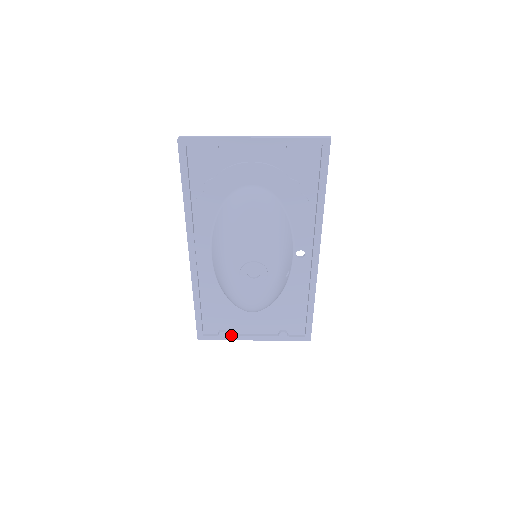
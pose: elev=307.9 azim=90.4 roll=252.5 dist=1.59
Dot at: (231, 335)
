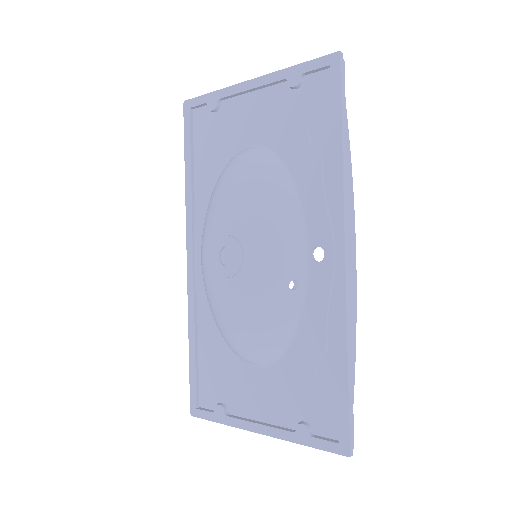
Dot at: (231, 415)
